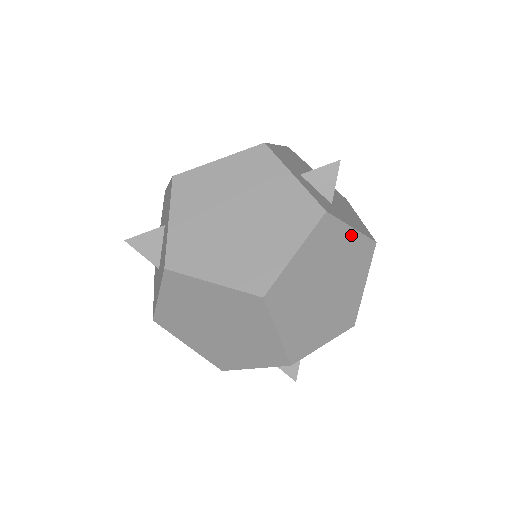
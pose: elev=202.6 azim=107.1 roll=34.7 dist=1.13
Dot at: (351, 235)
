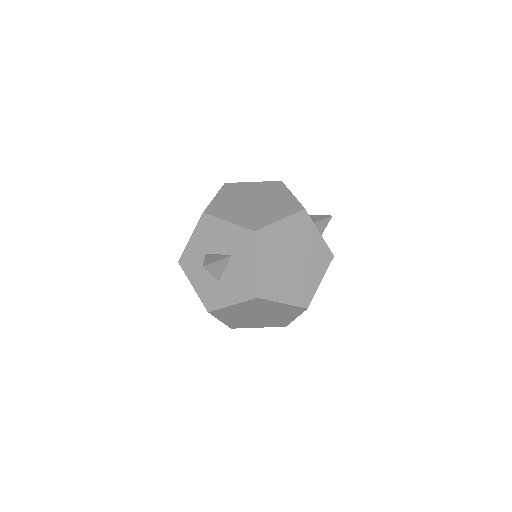
Dot at: occluded
